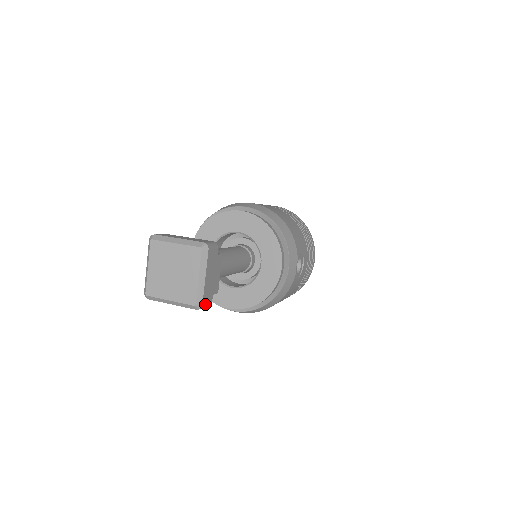
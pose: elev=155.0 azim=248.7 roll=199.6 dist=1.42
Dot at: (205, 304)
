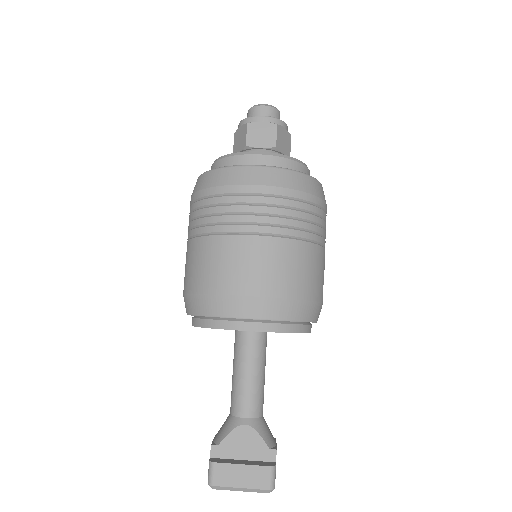
Dot at: occluded
